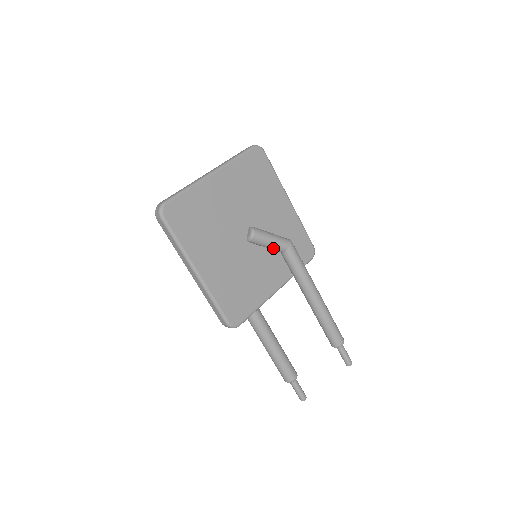
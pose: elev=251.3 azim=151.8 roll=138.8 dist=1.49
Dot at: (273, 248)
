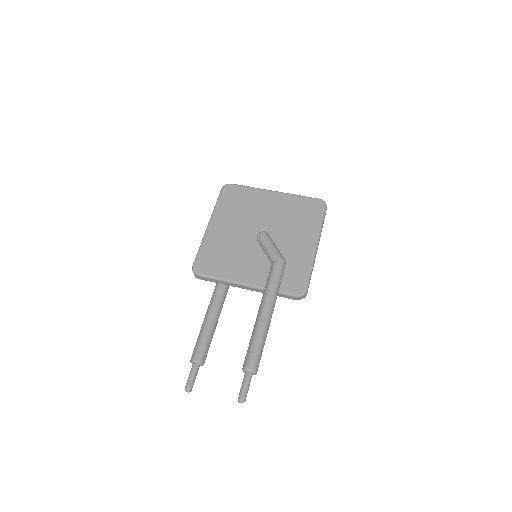
Dot at: (267, 254)
